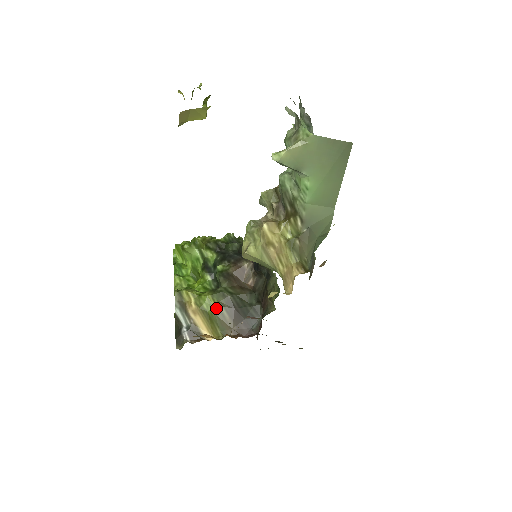
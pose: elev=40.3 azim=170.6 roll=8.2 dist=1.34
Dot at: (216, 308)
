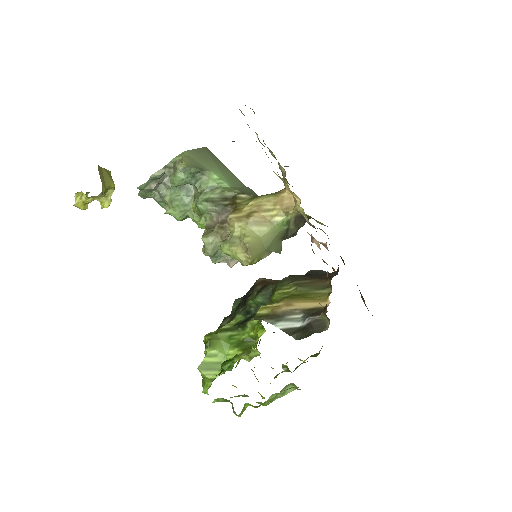
Dot at: (293, 287)
